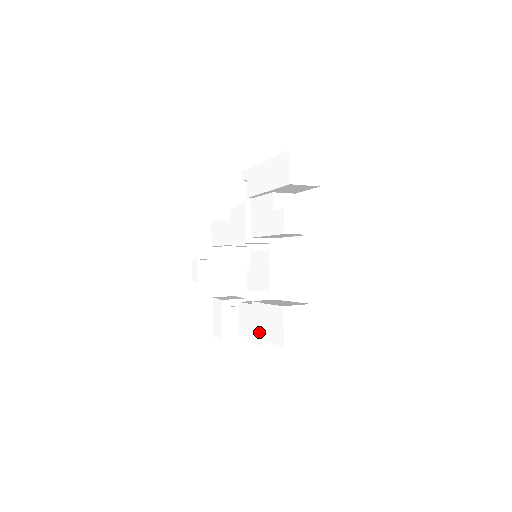
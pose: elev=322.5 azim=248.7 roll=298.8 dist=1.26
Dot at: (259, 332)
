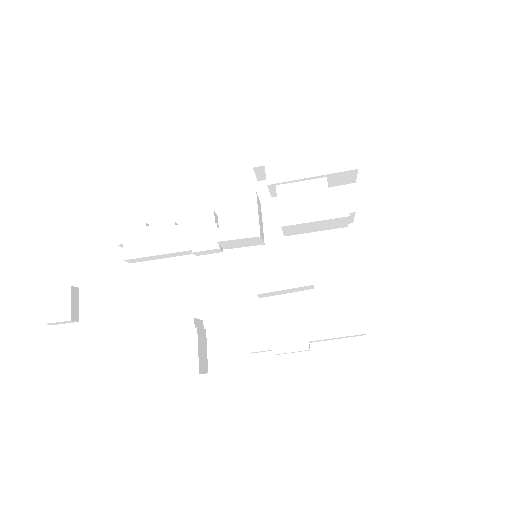
Dot at: (308, 332)
